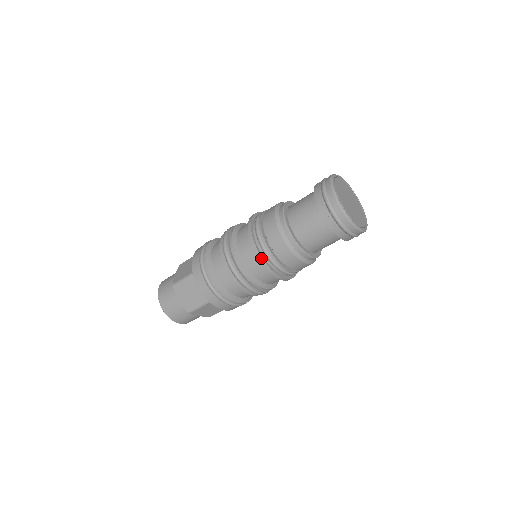
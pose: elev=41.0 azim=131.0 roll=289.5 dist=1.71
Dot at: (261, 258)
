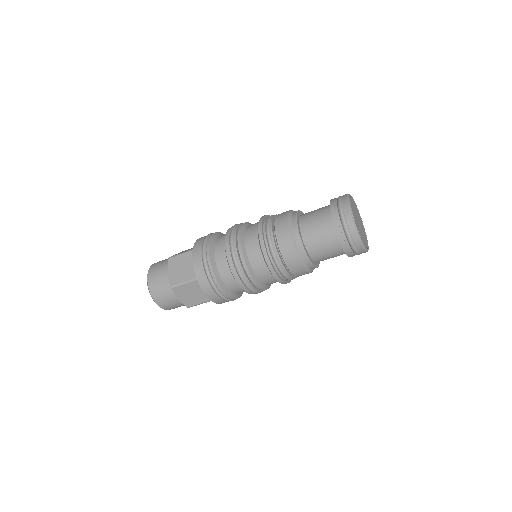
Dot at: (263, 241)
